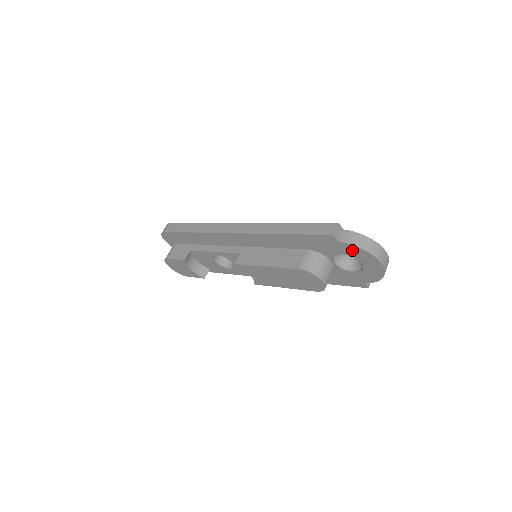
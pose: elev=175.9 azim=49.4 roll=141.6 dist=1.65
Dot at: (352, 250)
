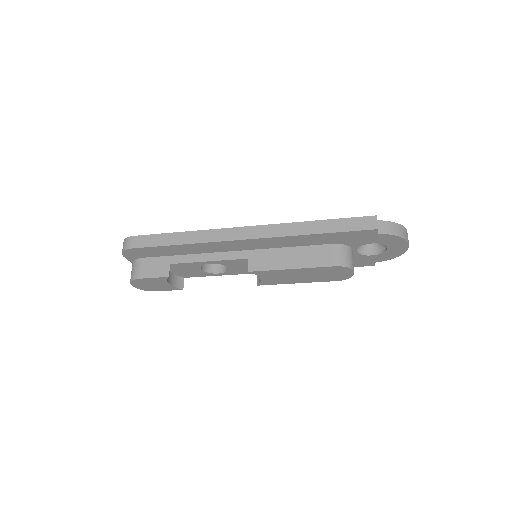
Dot at: (387, 239)
